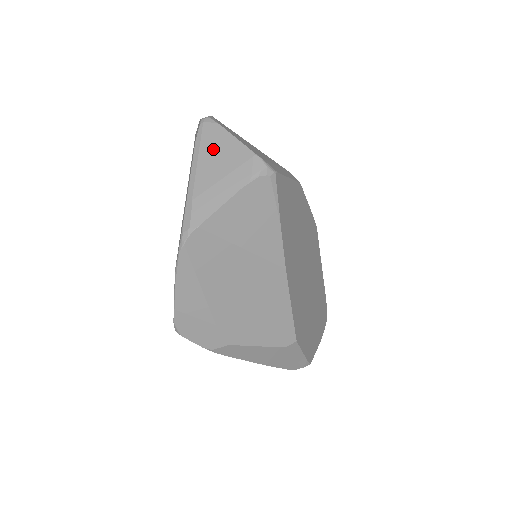
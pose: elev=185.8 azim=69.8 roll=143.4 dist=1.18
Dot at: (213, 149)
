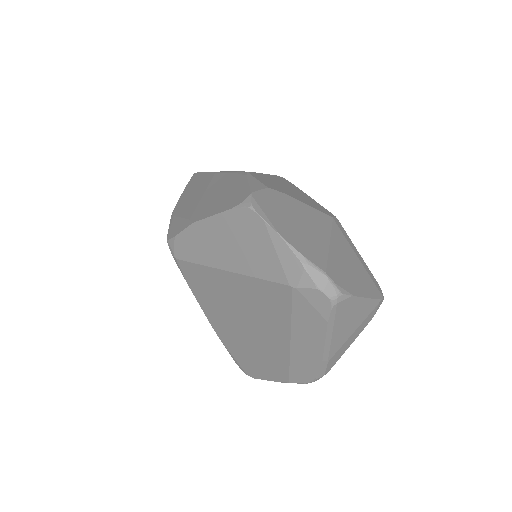
Dot at: (346, 319)
